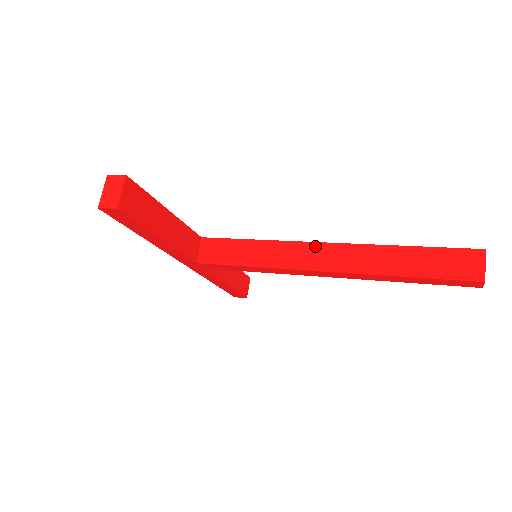
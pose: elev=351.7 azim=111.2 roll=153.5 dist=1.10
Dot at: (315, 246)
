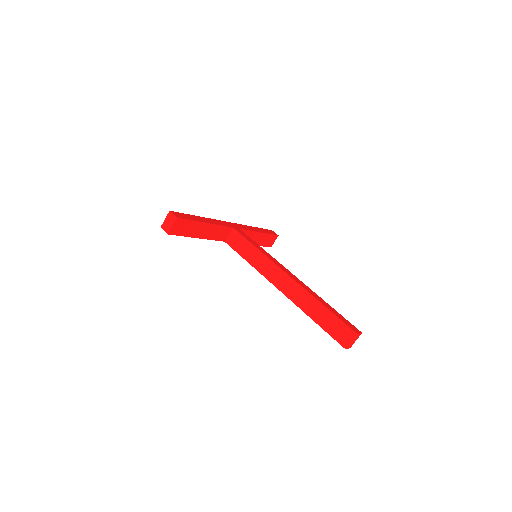
Dot at: (283, 274)
